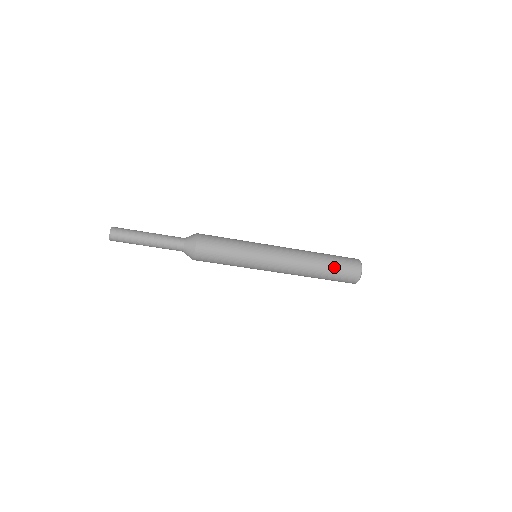
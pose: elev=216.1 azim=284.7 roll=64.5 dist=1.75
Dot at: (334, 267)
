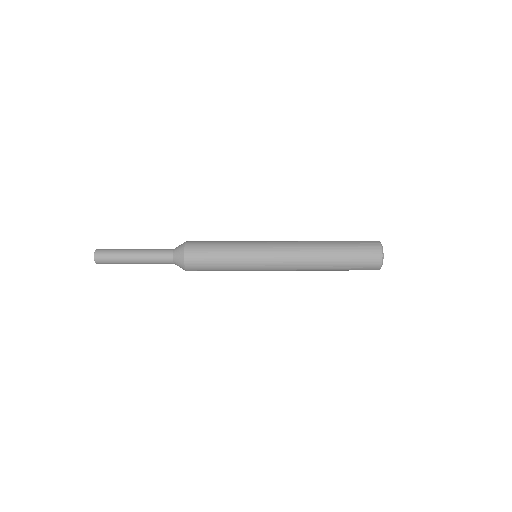
Dot at: (346, 267)
